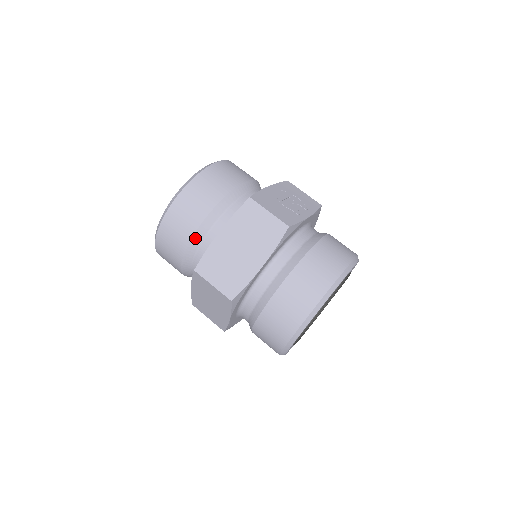
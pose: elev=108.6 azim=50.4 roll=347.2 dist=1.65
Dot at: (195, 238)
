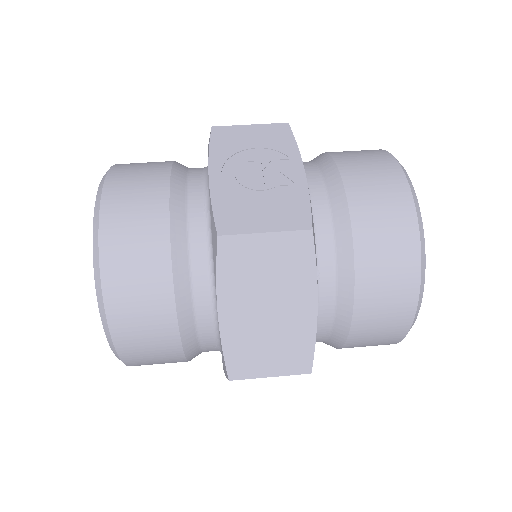
Dot at: (185, 336)
